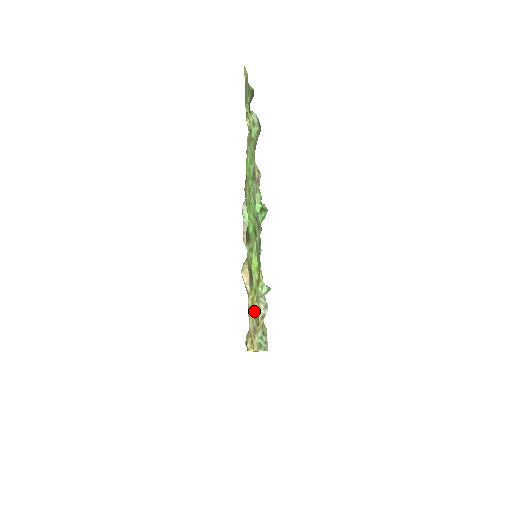
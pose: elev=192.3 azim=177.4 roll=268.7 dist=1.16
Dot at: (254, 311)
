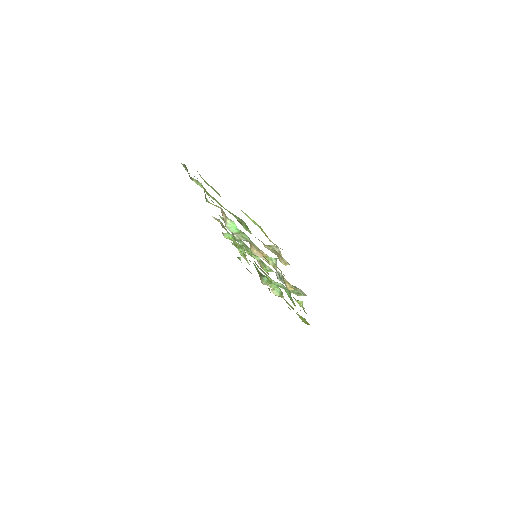
Dot at: (272, 250)
